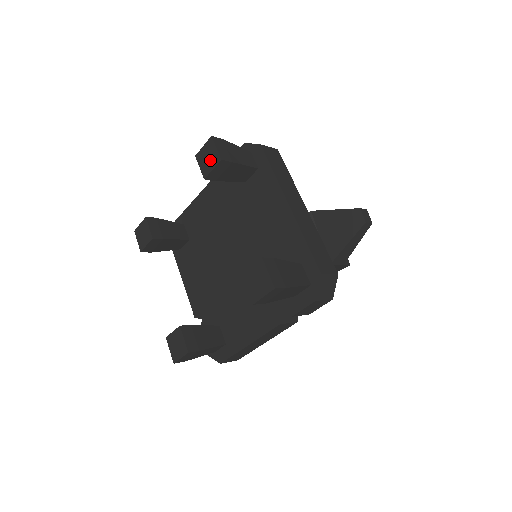
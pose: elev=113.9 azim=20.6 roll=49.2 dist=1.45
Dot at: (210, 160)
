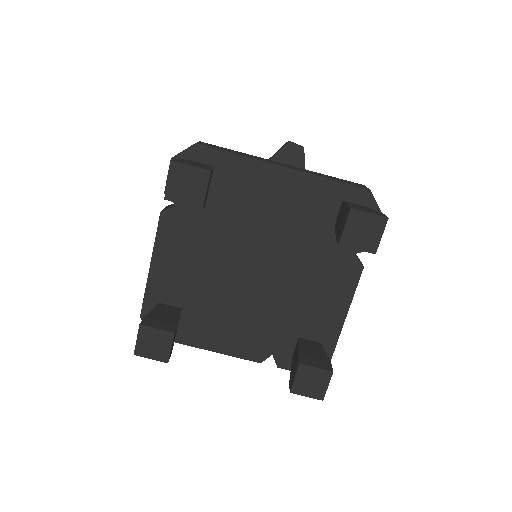
Dot at: (194, 185)
